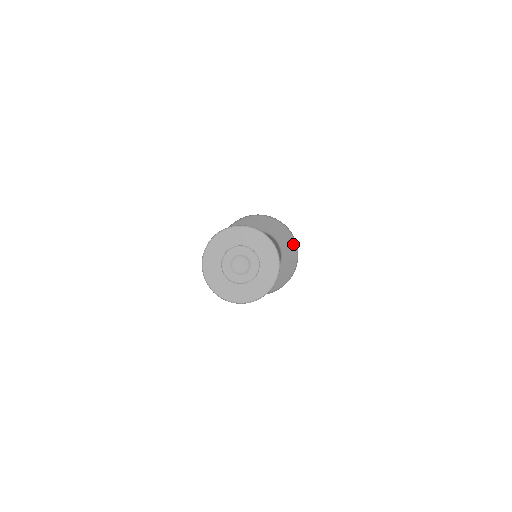
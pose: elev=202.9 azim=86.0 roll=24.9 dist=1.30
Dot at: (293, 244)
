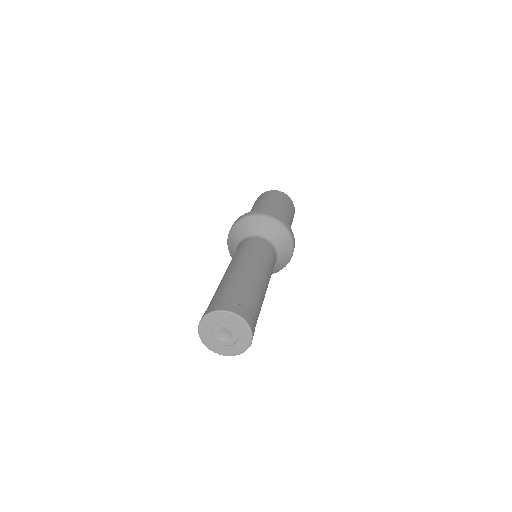
Dot at: (289, 241)
